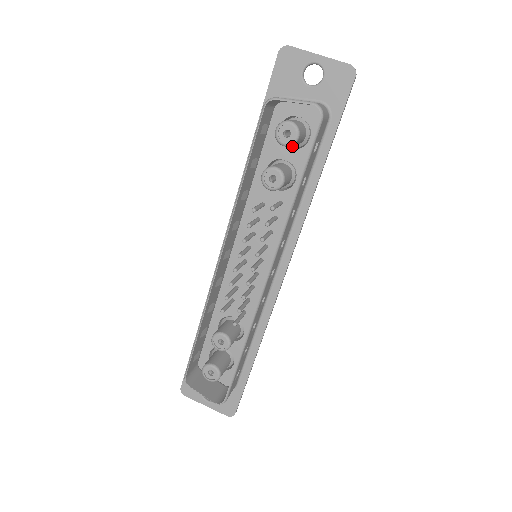
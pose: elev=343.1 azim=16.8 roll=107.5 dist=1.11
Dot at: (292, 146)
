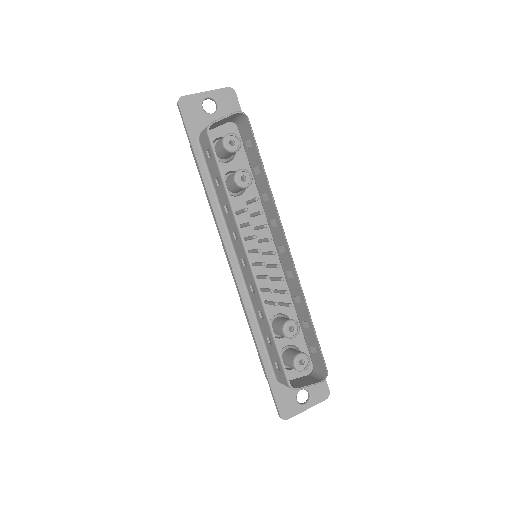
Dot at: (227, 160)
